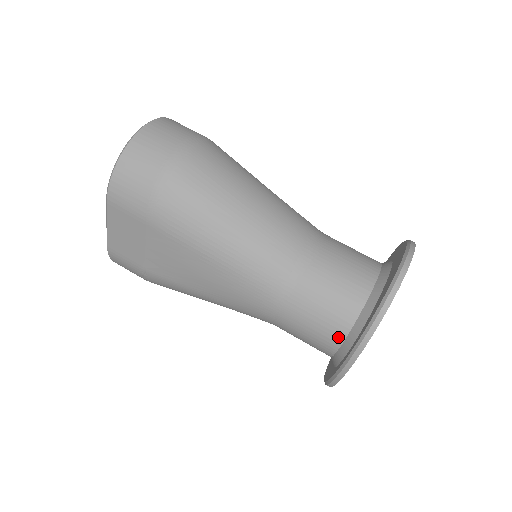
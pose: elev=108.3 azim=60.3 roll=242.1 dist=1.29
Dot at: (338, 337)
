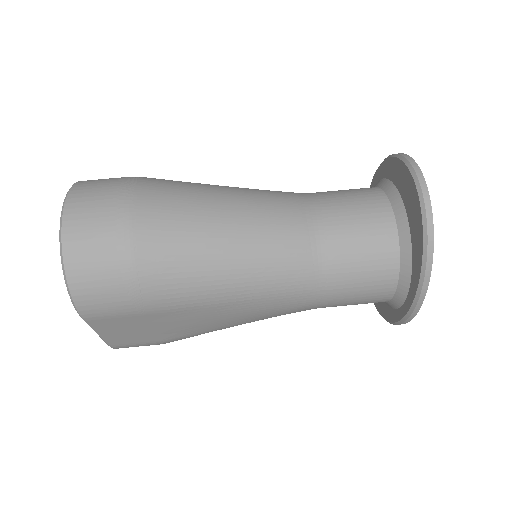
Dot at: (389, 290)
